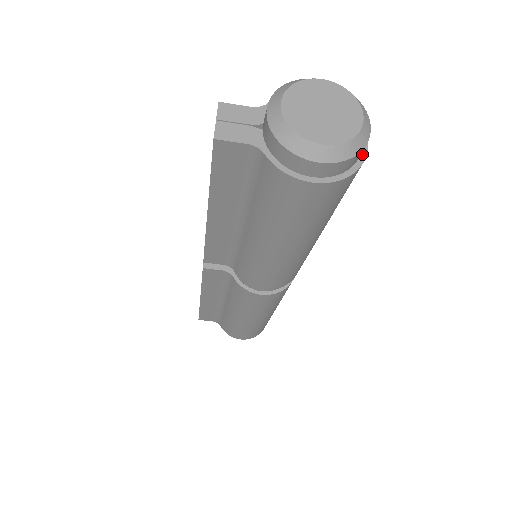
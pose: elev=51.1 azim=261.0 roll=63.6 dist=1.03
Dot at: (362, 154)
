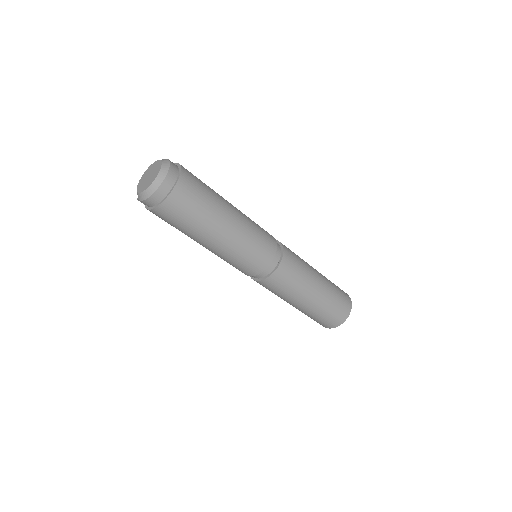
Dot at: (171, 190)
